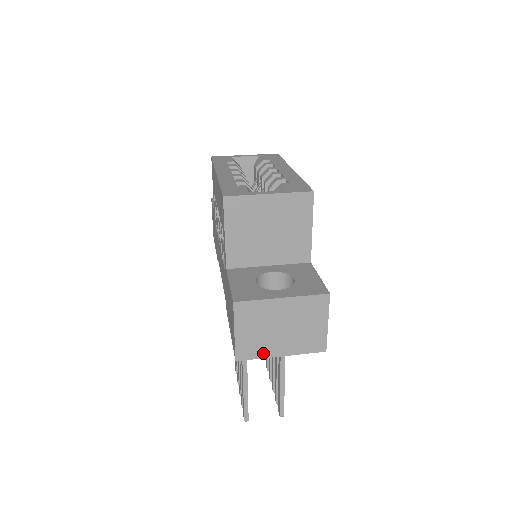
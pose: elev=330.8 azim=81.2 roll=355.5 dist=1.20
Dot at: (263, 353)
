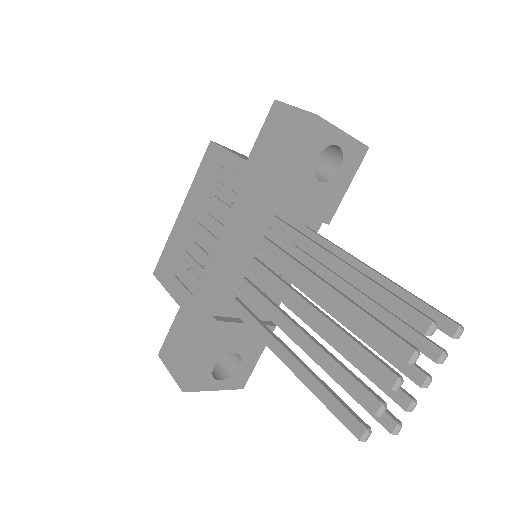
Dot at: (330, 124)
